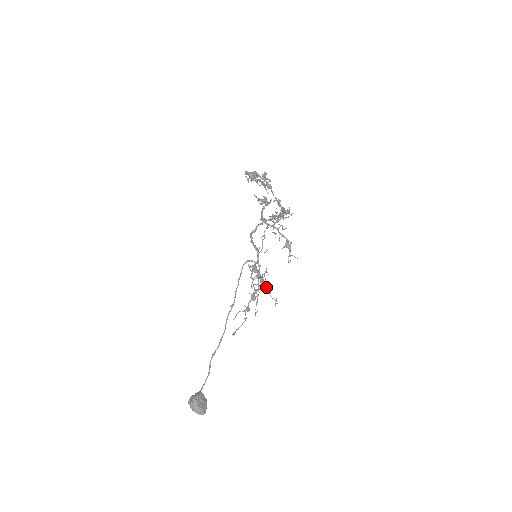
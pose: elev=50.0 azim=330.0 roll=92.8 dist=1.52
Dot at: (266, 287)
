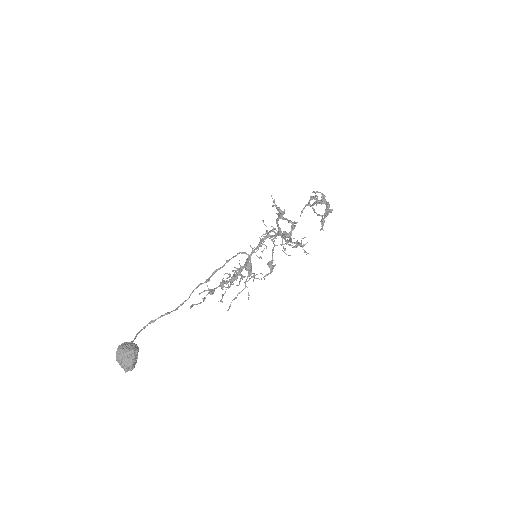
Dot at: occluded
